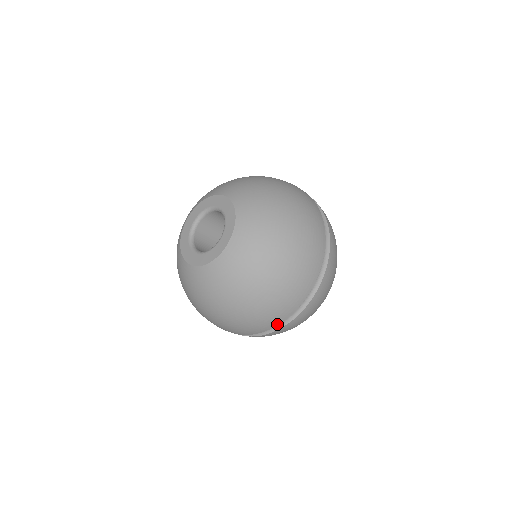
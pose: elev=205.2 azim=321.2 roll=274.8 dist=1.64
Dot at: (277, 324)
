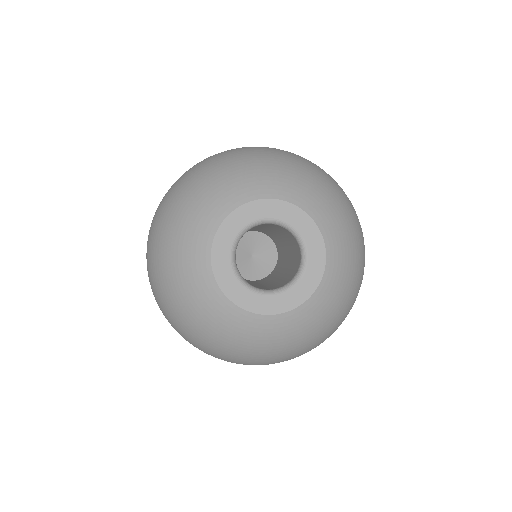
Dot at: occluded
